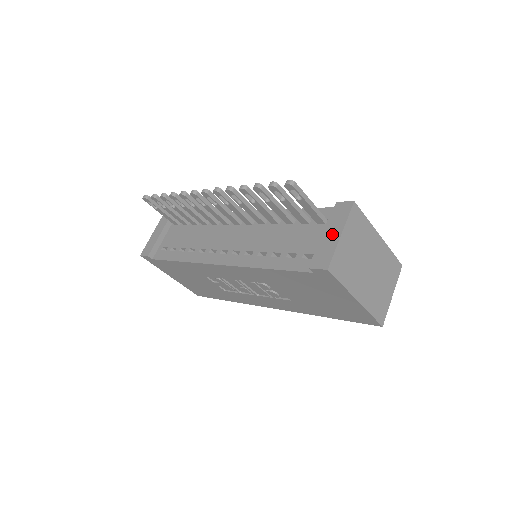
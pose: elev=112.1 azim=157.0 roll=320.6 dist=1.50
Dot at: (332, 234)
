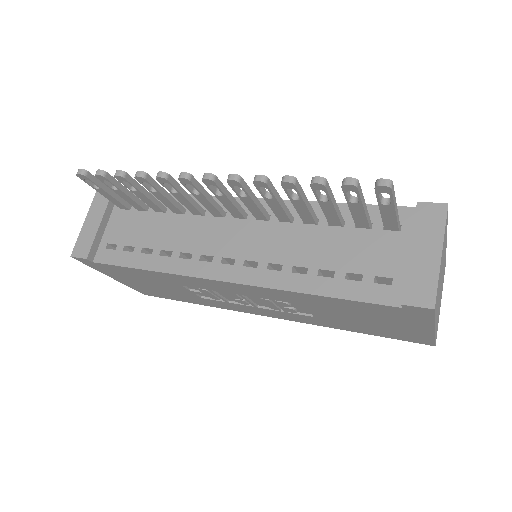
Dot at: (426, 253)
